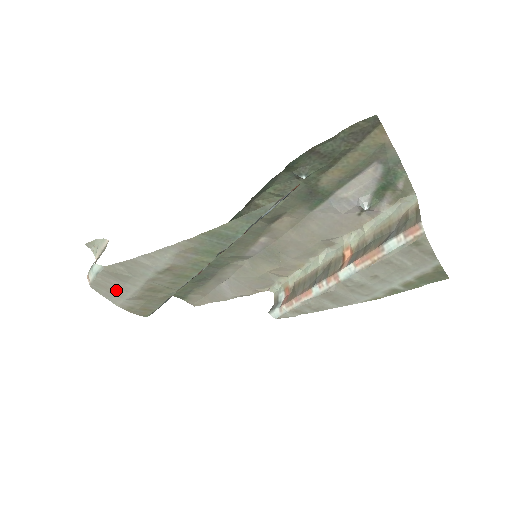
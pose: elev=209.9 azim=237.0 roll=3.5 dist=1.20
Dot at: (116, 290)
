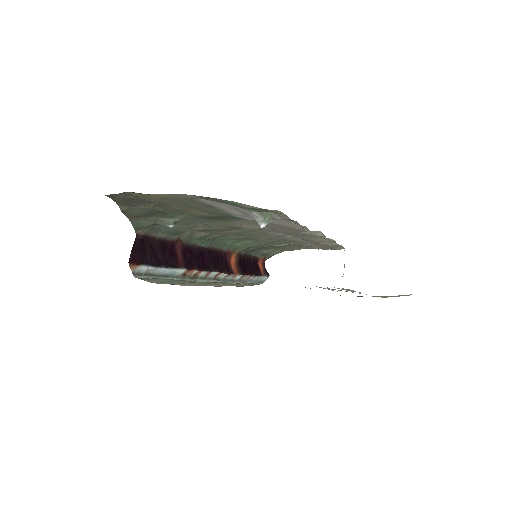
Dot at: occluded
